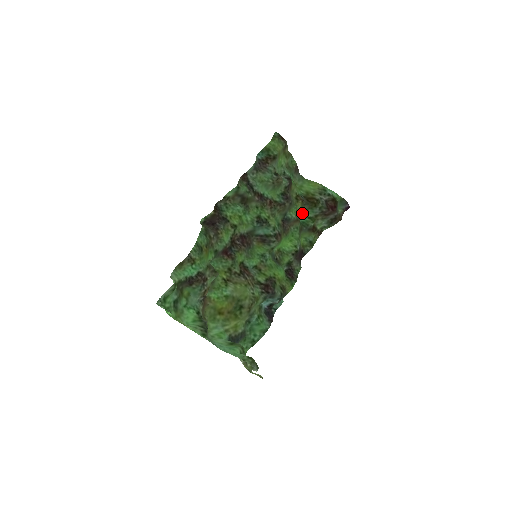
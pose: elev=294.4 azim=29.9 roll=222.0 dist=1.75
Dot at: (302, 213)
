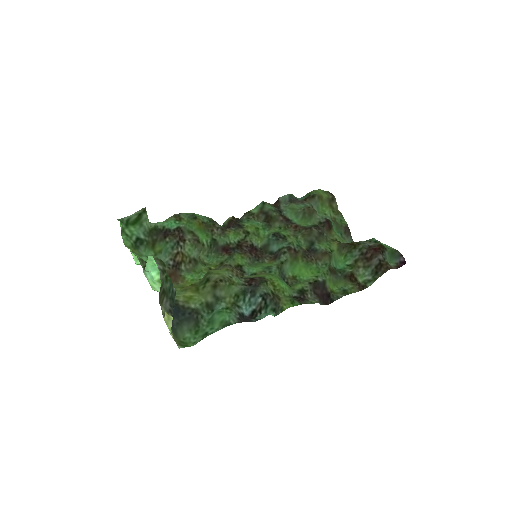
Dot at: (342, 263)
